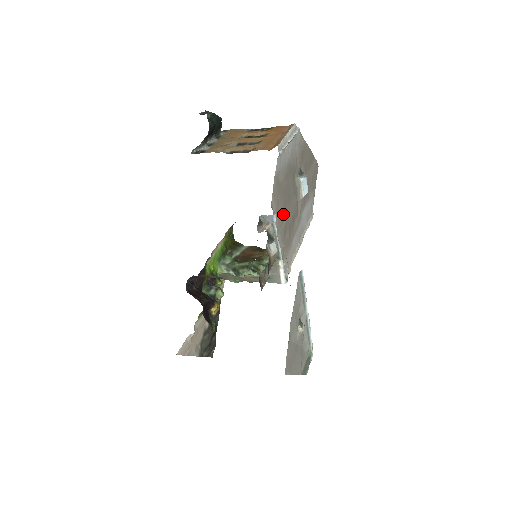
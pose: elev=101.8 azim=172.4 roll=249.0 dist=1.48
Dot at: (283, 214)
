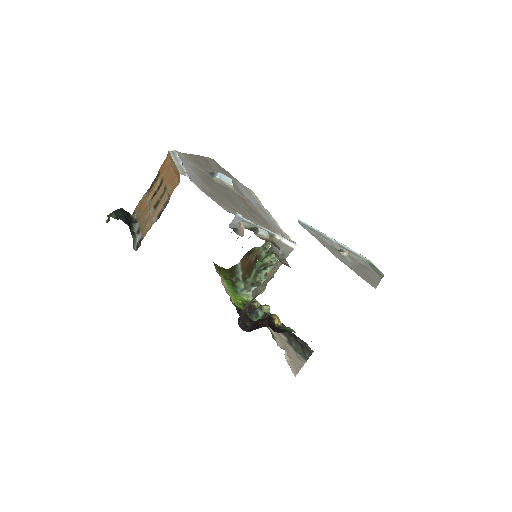
Dot at: (238, 208)
